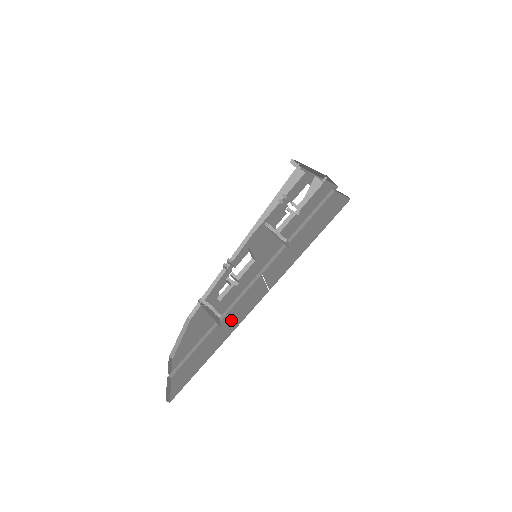
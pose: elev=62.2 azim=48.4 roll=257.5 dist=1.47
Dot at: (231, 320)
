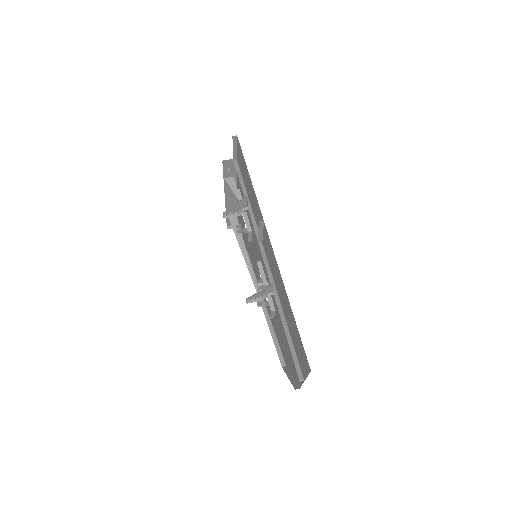
Dot at: (276, 277)
